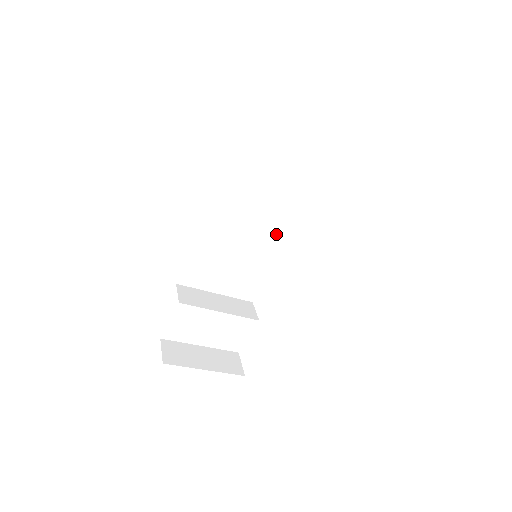
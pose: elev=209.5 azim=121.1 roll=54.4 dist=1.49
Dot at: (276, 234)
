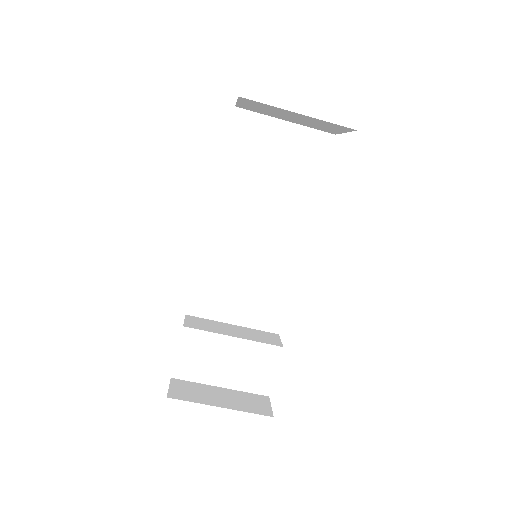
Dot at: (284, 242)
